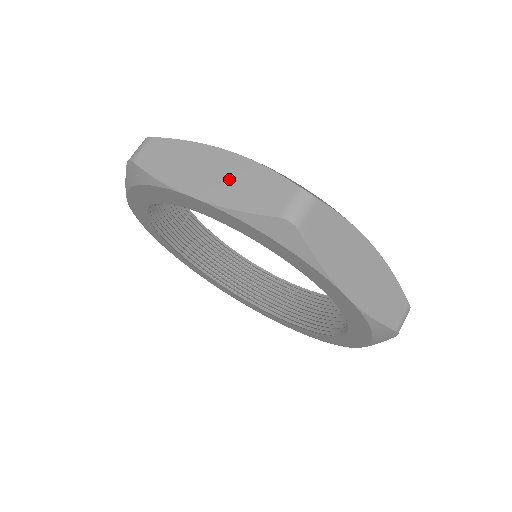
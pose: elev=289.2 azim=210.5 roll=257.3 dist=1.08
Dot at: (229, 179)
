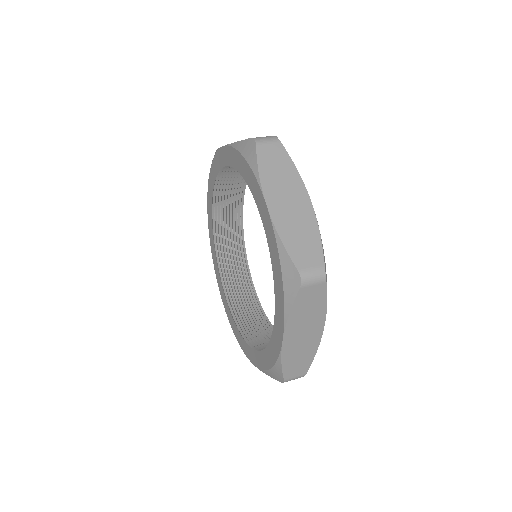
Dot at: (295, 219)
